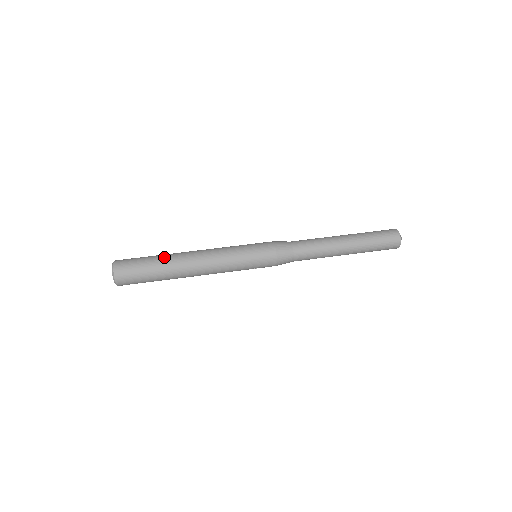
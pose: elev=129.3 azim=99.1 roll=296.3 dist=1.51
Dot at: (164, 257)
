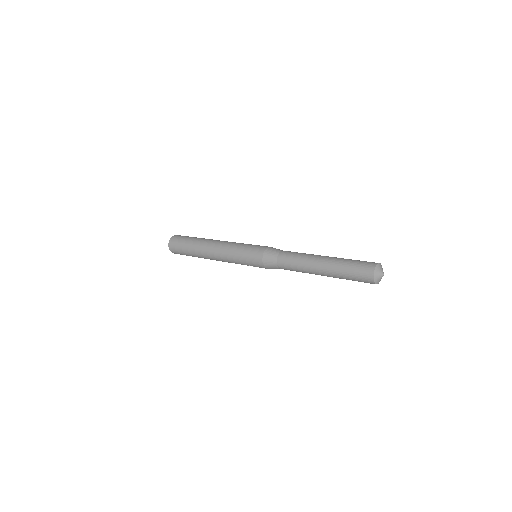
Dot at: (197, 239)
